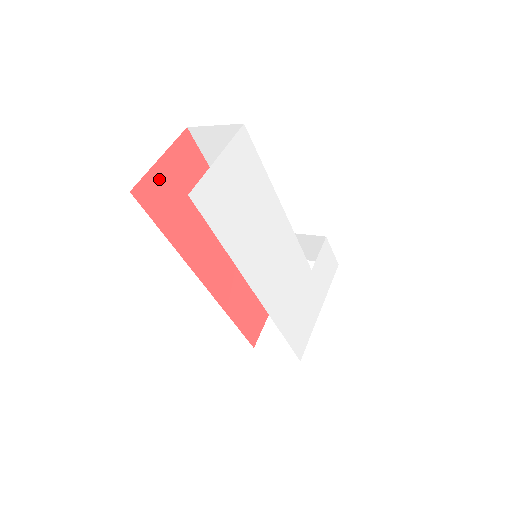
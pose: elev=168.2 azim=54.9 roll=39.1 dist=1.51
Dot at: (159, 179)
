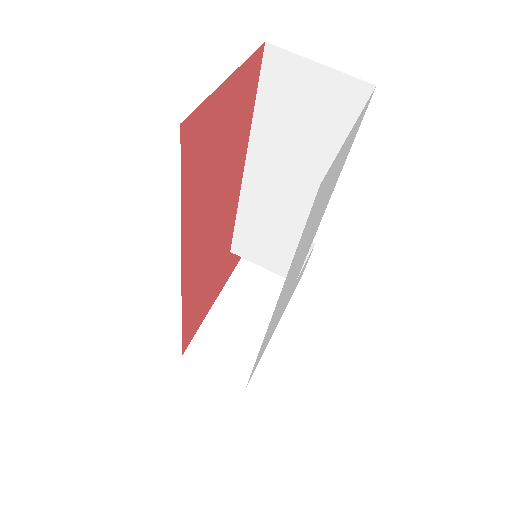
Dot at: (213, 113)
